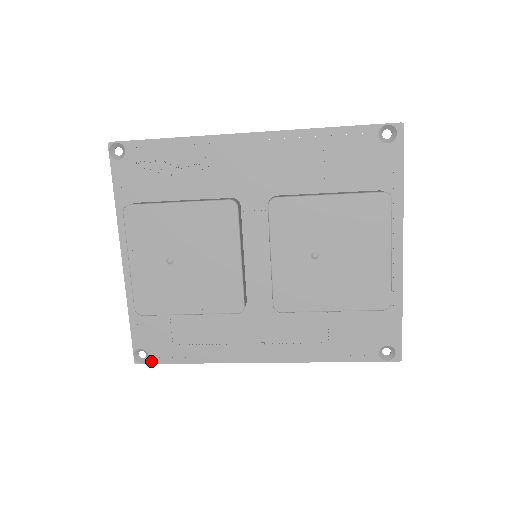
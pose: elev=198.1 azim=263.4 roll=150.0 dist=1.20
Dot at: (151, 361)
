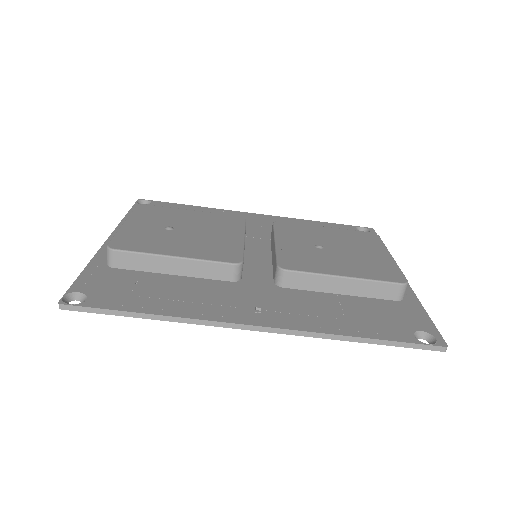
Dot at: (86, 304)
